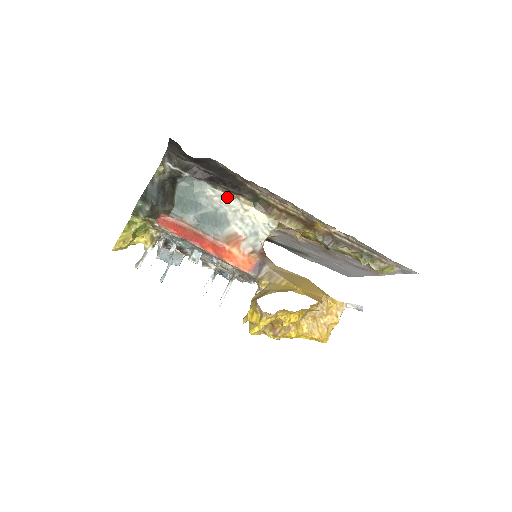
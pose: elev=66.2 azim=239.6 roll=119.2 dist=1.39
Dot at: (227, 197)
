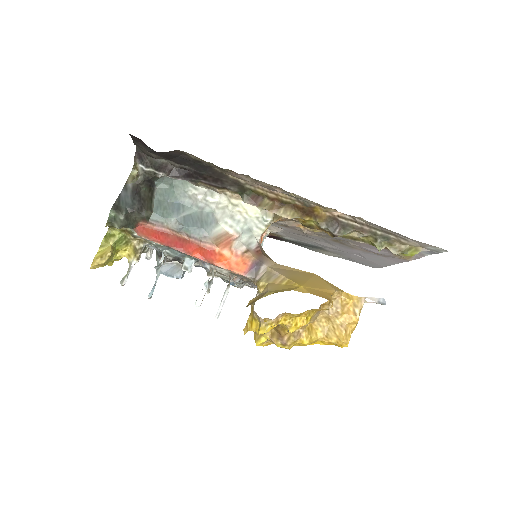
Dot at: (212, 193)
